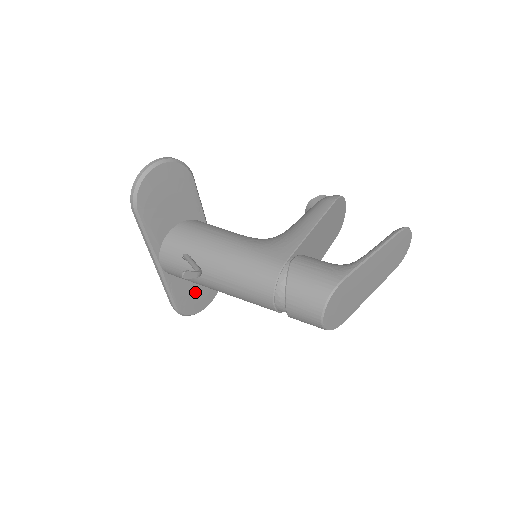
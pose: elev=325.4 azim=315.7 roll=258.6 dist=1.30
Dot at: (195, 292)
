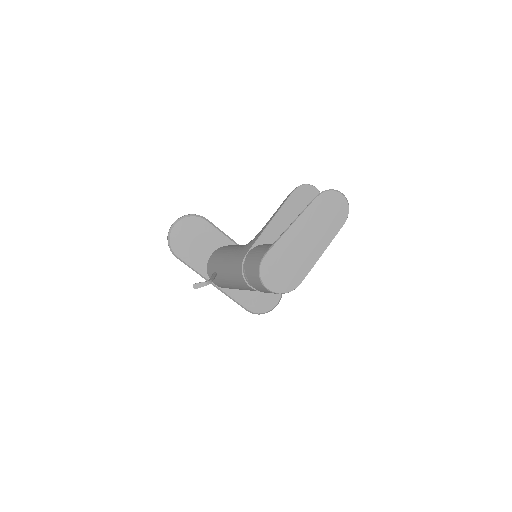
Dot at: (258, 295)
